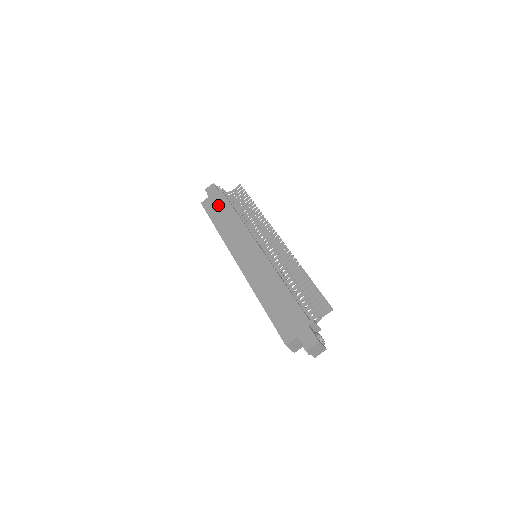
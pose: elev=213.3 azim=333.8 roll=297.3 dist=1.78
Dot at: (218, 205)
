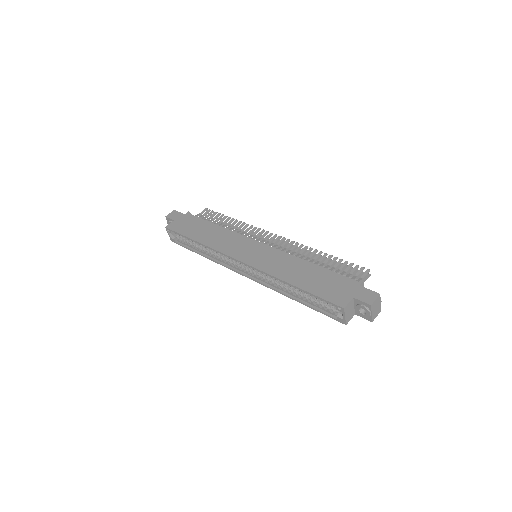
Dot at: (190, 224)
